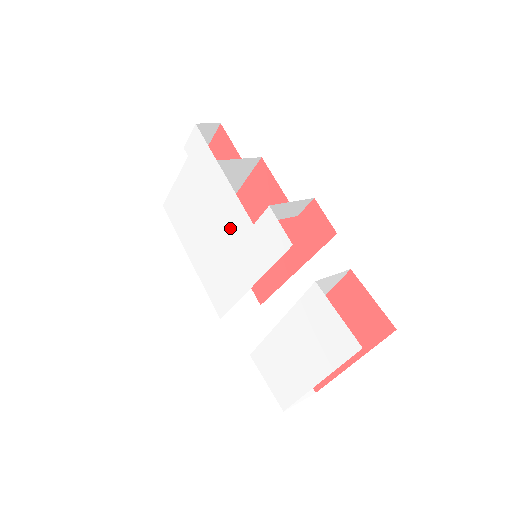
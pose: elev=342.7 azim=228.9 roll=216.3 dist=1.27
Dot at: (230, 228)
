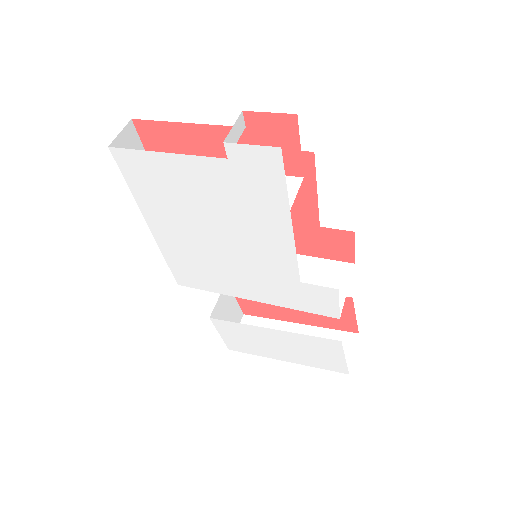
Dot at: (258, 261)
